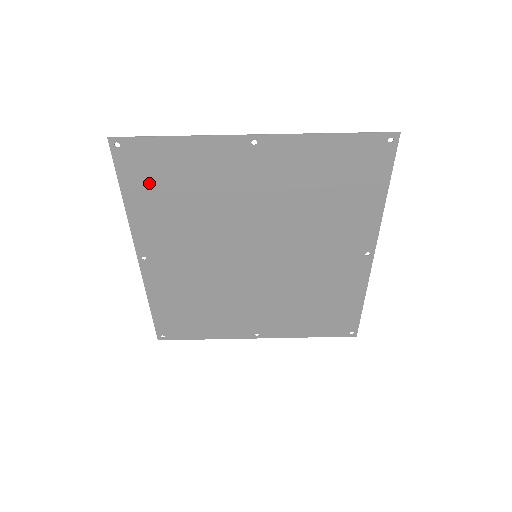
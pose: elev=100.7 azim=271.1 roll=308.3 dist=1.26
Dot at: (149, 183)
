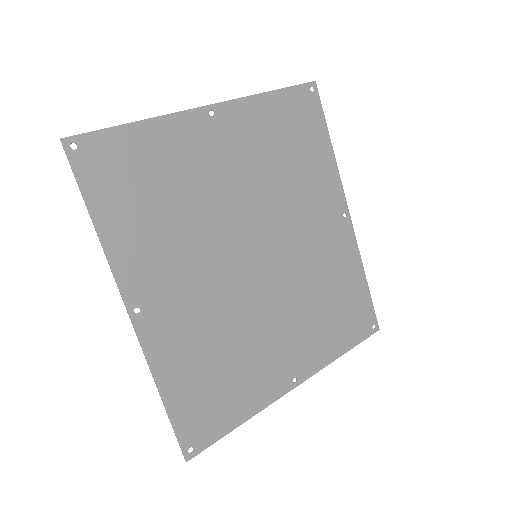
Dot at: (120, 190)
